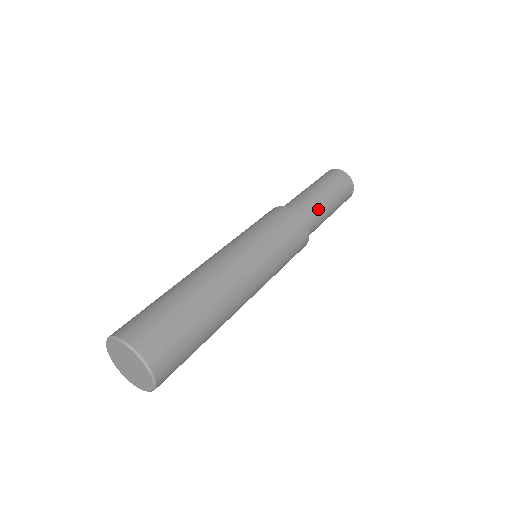
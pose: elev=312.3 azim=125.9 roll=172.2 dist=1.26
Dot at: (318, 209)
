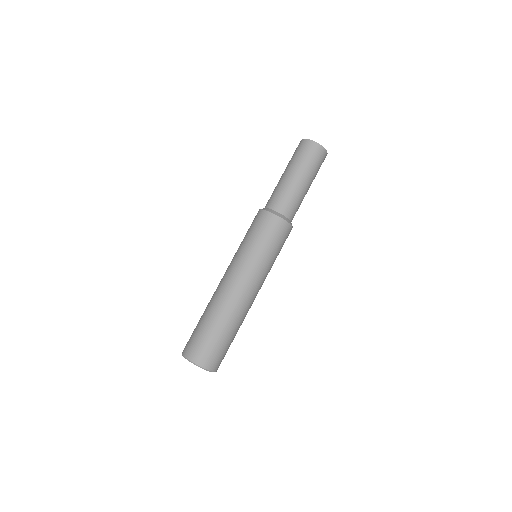
Dot at: (295, 198)
